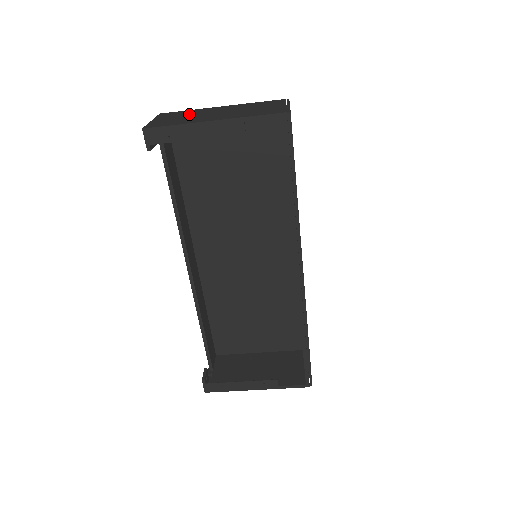
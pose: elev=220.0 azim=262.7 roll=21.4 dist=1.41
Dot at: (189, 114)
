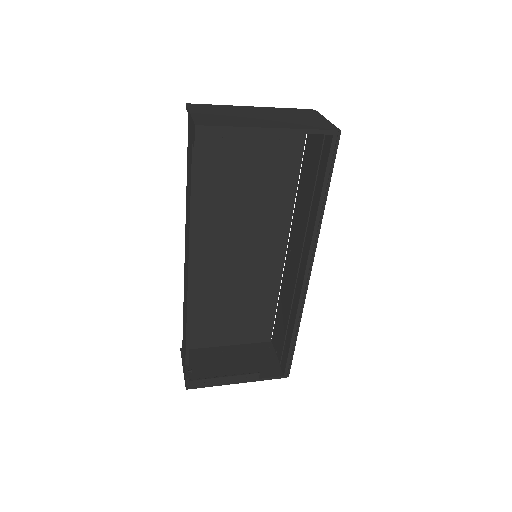
Dot at: (227, 112)
